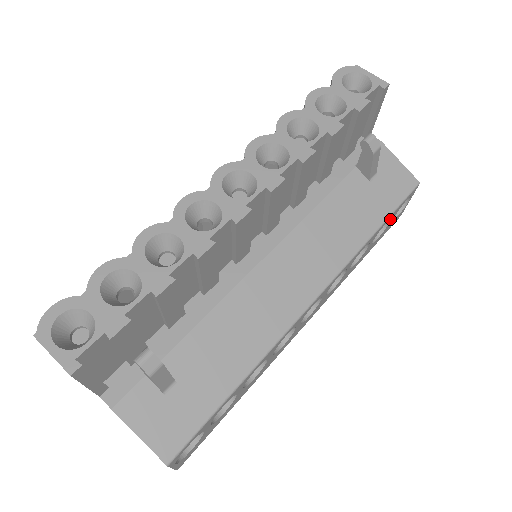
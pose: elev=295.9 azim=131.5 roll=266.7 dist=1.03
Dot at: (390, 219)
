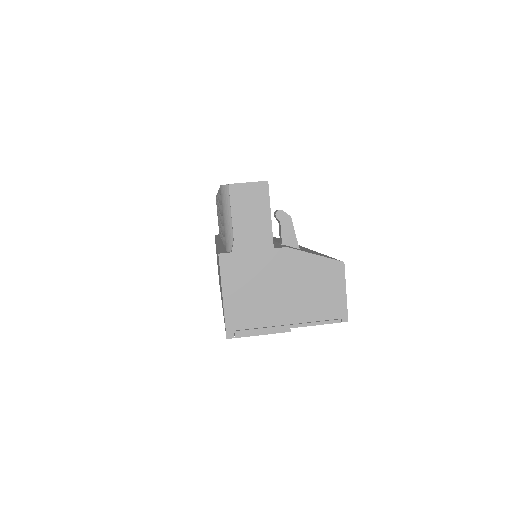
Dot at: occluded
